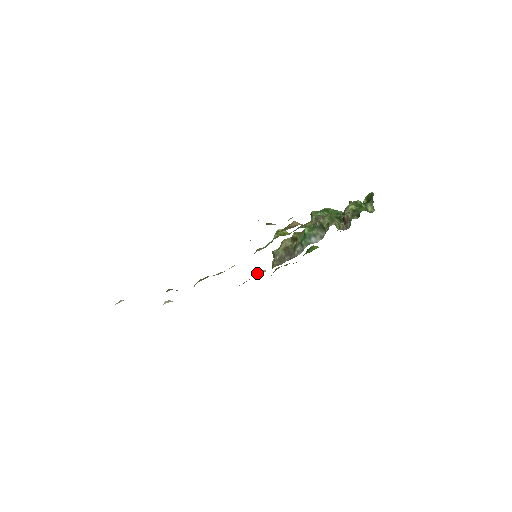
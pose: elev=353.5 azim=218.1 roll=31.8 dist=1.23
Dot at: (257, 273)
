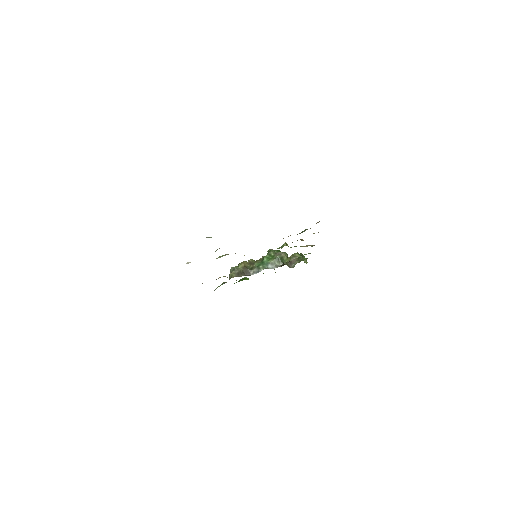
Dot at: (224, 276)
